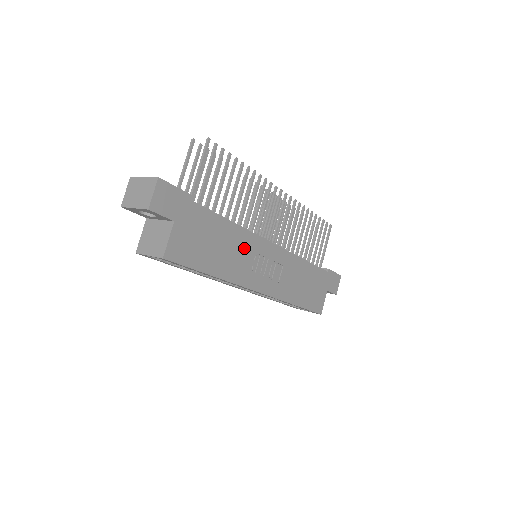
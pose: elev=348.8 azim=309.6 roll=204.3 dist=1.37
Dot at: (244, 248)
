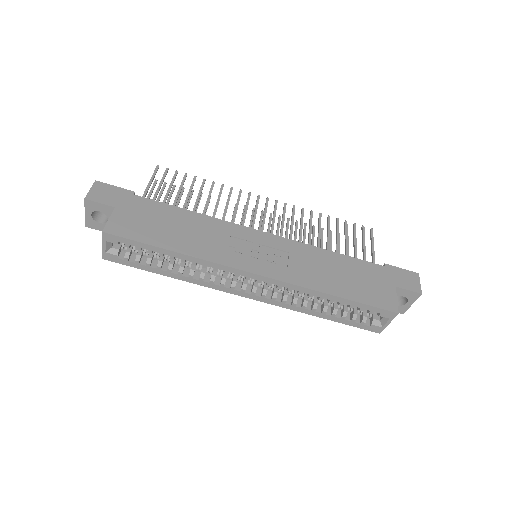
Dot at: (216, 233)
